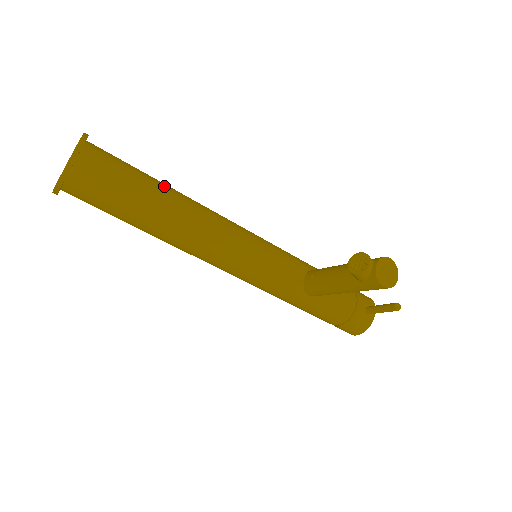
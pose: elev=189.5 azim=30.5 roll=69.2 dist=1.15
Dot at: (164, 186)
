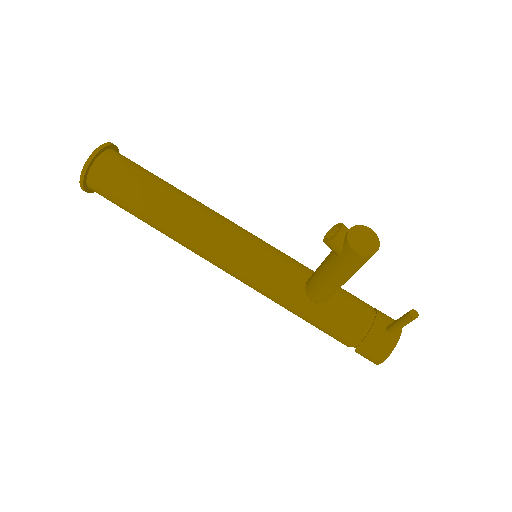
Dot at: (171, 186)
